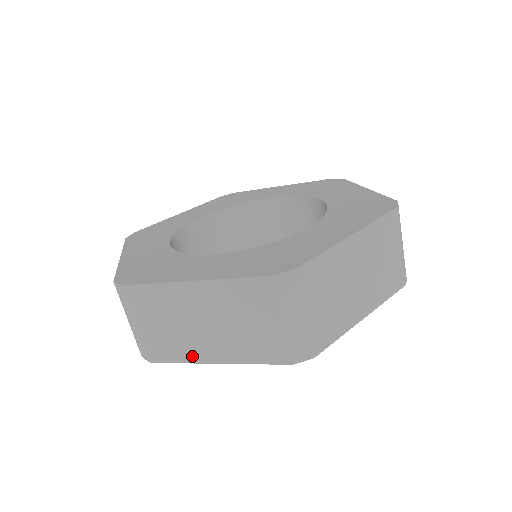
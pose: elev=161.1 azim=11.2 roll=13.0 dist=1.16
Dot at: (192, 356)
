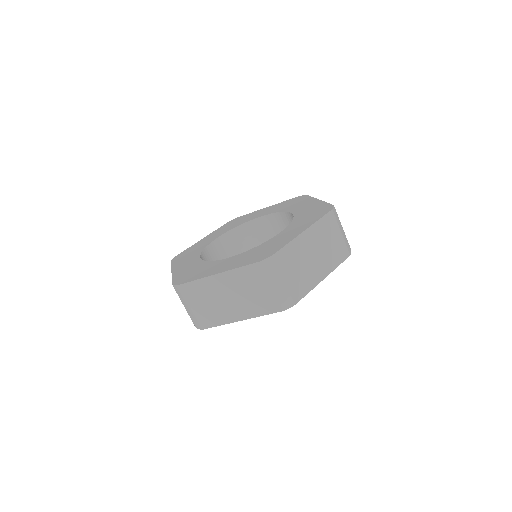
Dot at: (226, 319)
